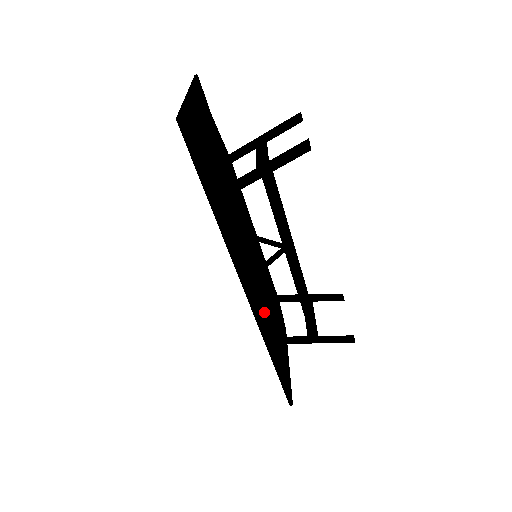
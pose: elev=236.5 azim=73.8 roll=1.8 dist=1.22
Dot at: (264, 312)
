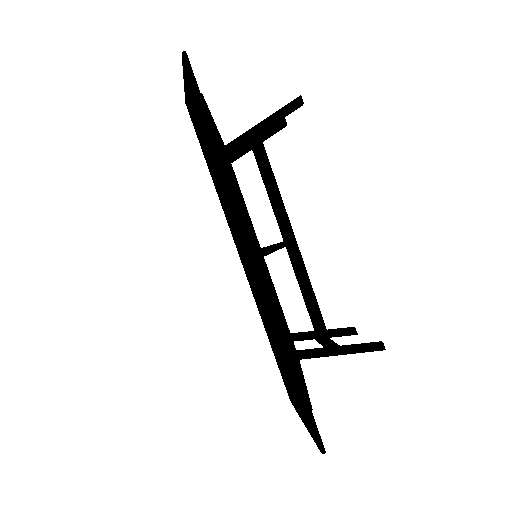
Dot at: occluded
